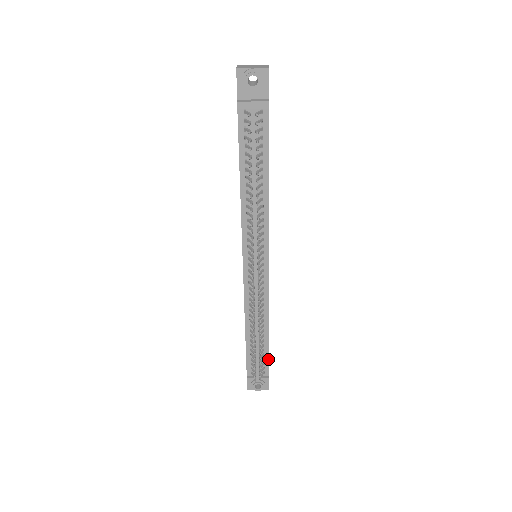
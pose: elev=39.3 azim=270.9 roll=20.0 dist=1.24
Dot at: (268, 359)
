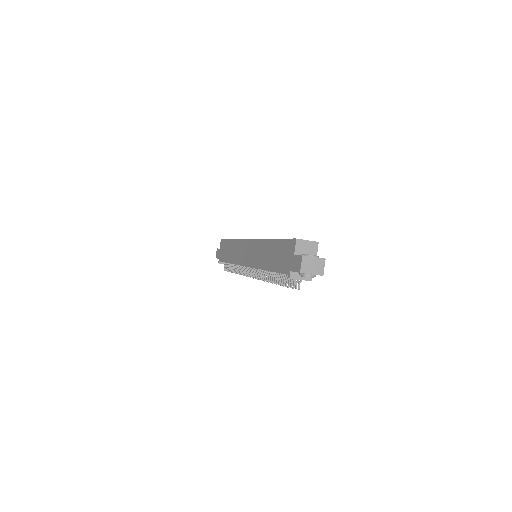
Dot at: occluded
